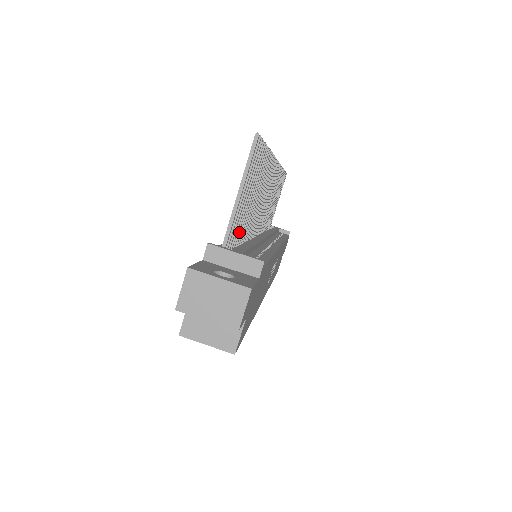
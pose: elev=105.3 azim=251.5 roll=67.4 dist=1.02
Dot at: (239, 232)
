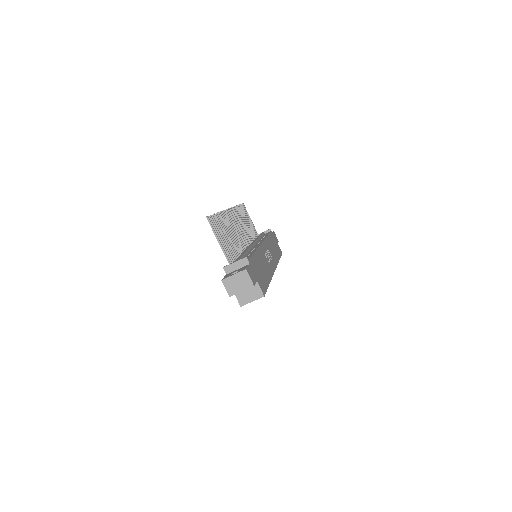
Dot at: (234, 254)
